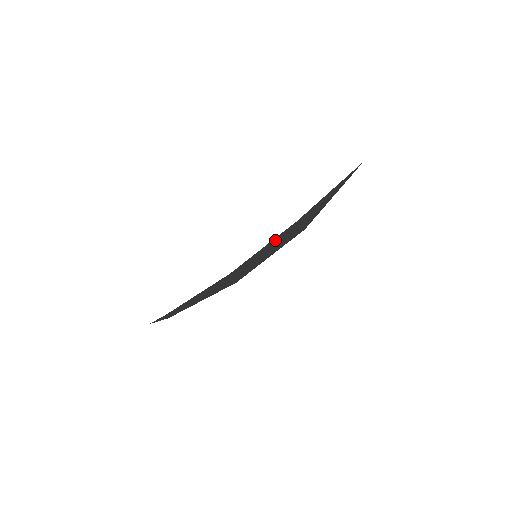
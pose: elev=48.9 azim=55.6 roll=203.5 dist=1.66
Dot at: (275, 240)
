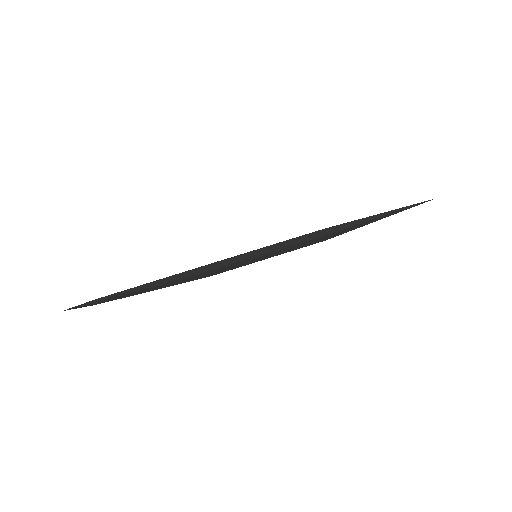
Dot at: (291, 246)
